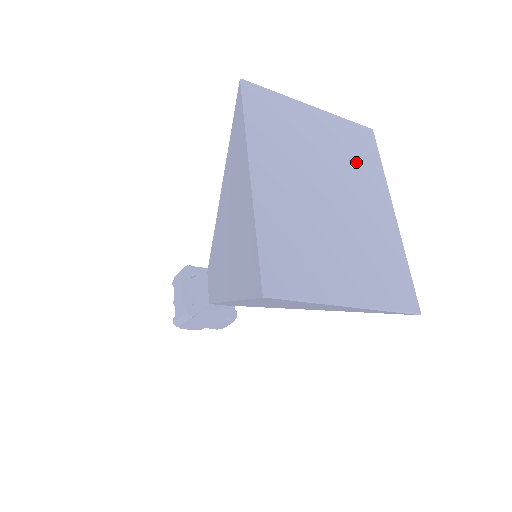
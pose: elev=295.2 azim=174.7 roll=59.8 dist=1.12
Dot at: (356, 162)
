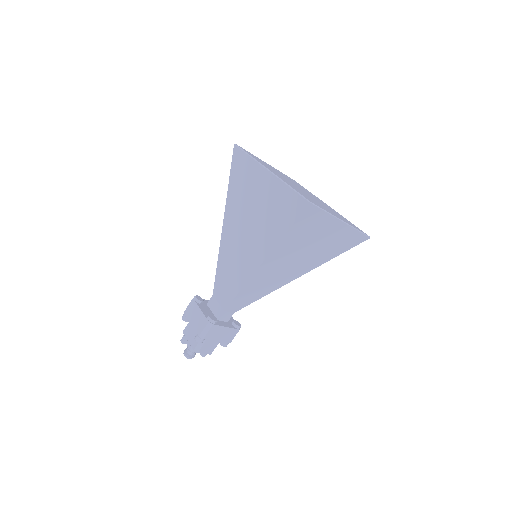
Dot at: (300, 186)
